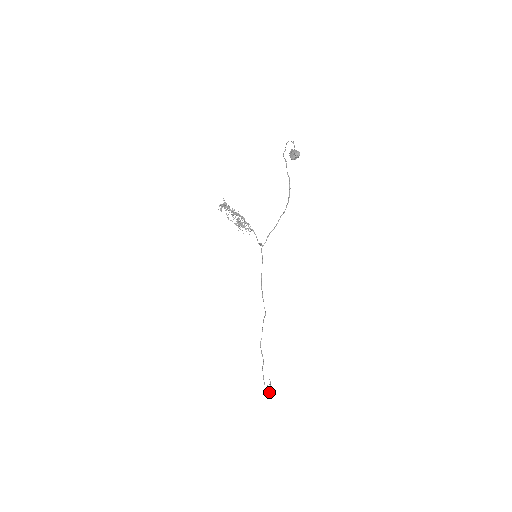
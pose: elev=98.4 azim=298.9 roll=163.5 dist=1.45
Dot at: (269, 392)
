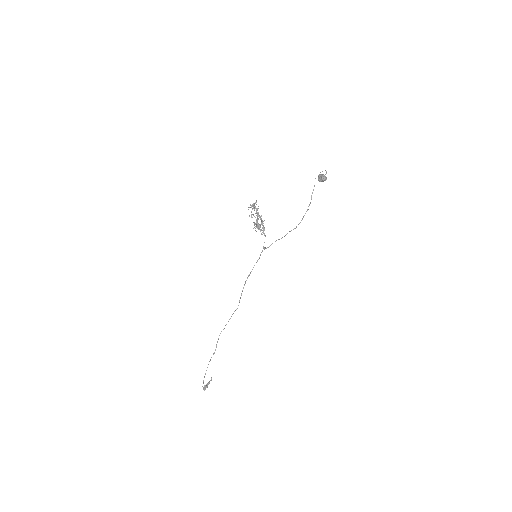
Dot at: (205, 388)
